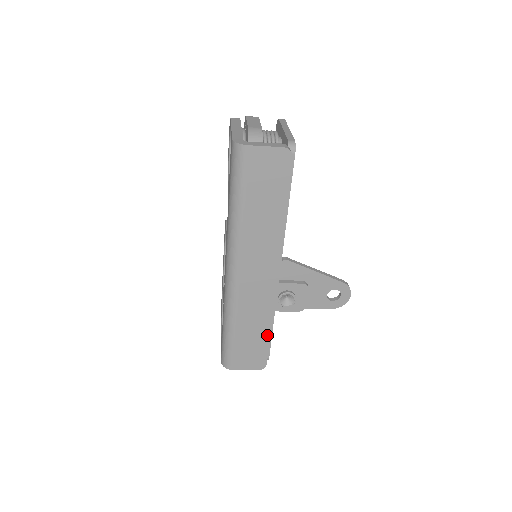
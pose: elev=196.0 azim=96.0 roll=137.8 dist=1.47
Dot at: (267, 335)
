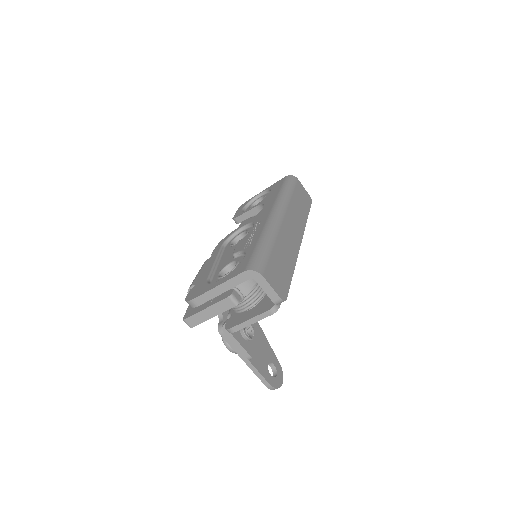
Dot at: (291, 273)
